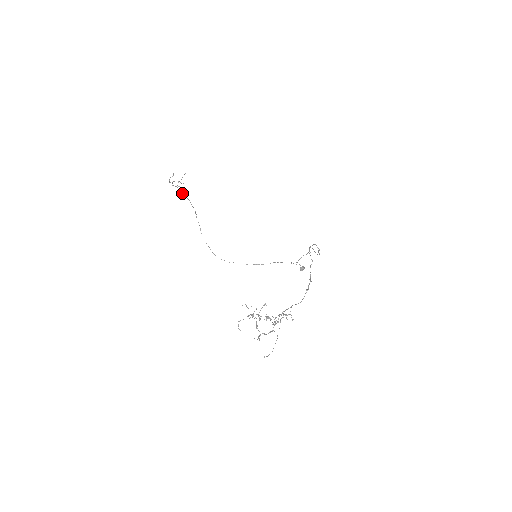
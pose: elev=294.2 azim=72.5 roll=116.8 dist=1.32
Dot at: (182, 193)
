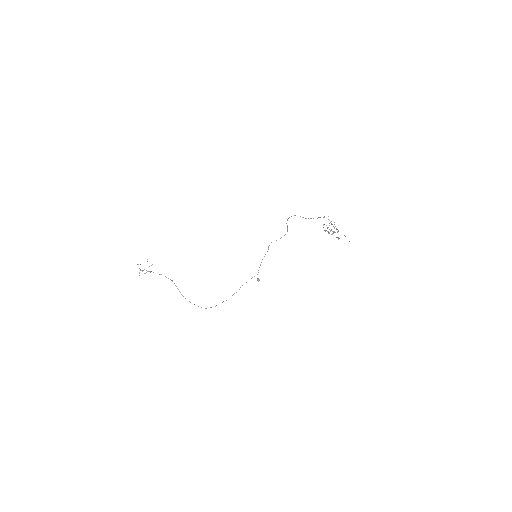
Dot at: occluded
